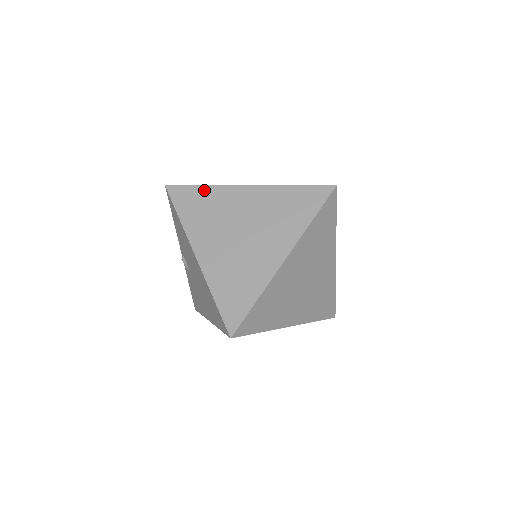
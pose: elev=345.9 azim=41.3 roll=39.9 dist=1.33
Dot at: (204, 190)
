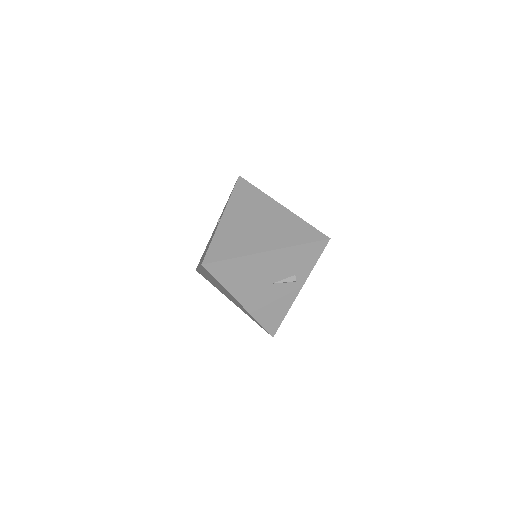
Dot at: occluded
